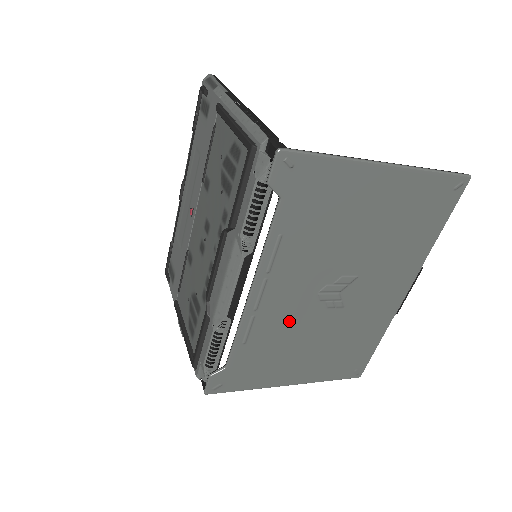
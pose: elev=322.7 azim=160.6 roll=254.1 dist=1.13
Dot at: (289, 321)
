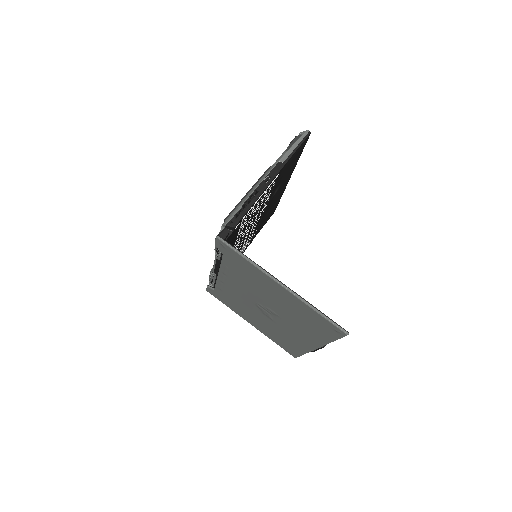
Dot at: (242, 300)
